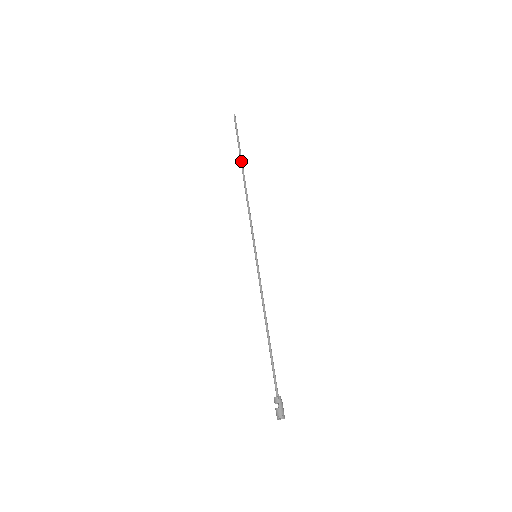
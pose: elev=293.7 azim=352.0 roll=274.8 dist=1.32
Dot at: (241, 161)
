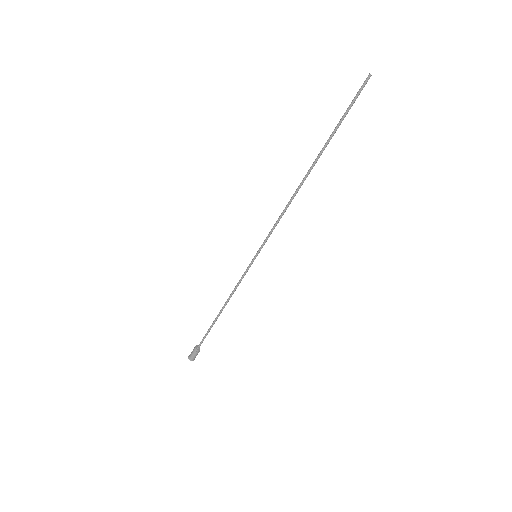
Dot at: (321, 151)
